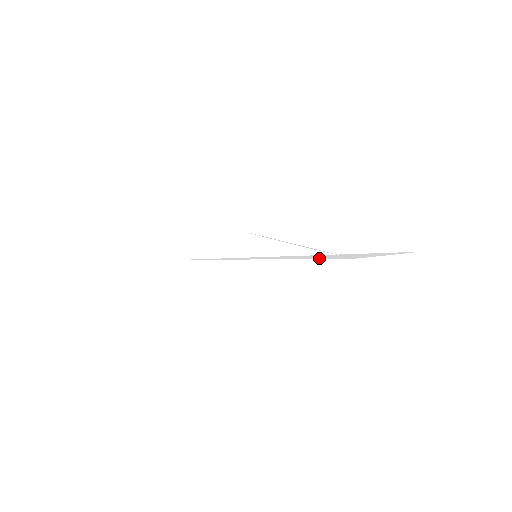
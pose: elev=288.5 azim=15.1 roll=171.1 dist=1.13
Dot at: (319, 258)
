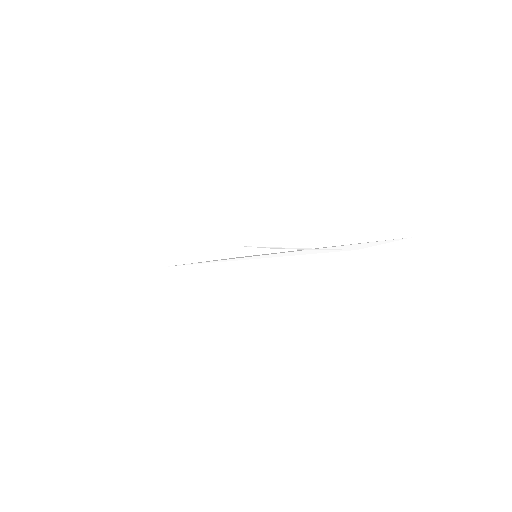
Dot at: (322, 252)
